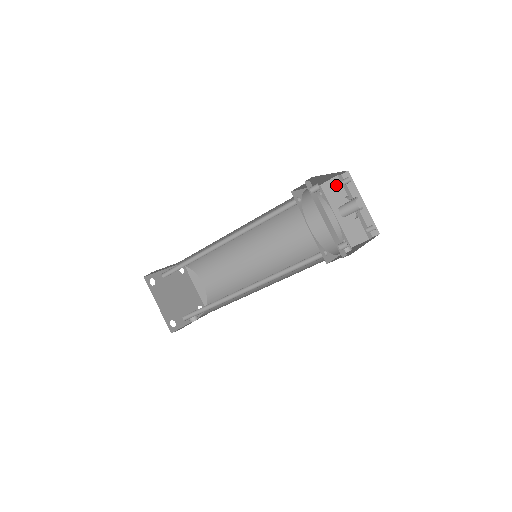
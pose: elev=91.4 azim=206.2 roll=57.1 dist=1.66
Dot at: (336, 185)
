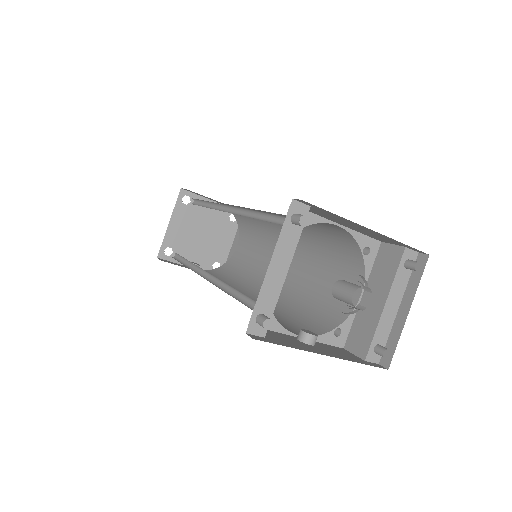
Dot at: (394, 258)
